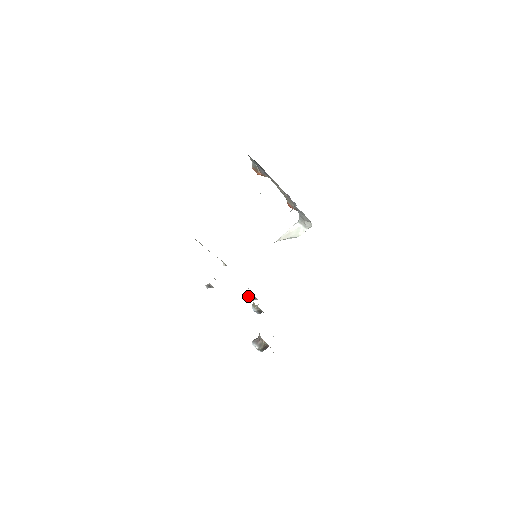
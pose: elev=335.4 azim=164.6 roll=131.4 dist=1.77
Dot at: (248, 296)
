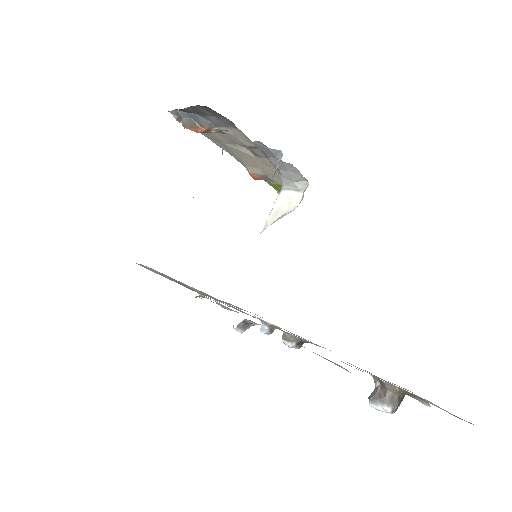
Dot at: (260, 329)
